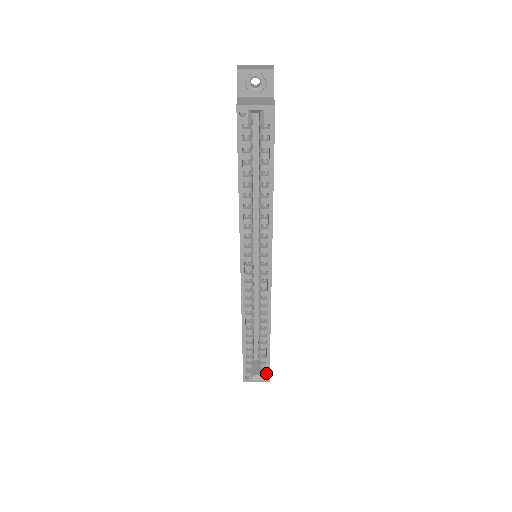
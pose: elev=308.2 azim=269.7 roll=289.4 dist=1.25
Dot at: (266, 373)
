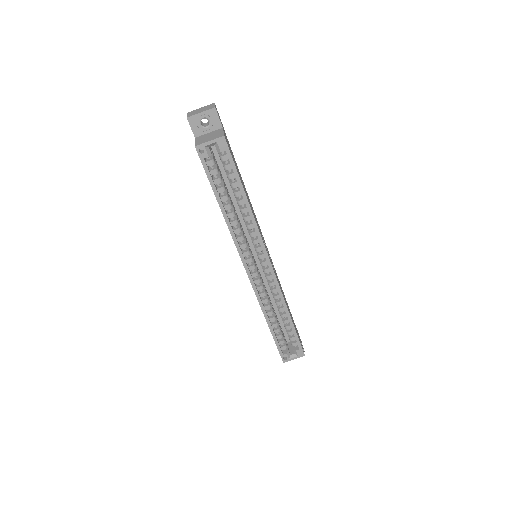
Dot at: (299, 350)
